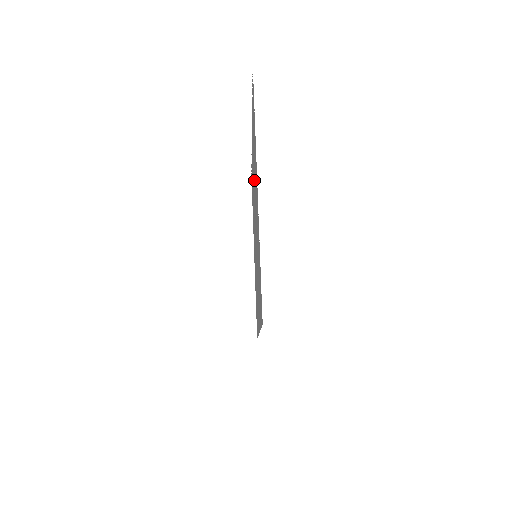
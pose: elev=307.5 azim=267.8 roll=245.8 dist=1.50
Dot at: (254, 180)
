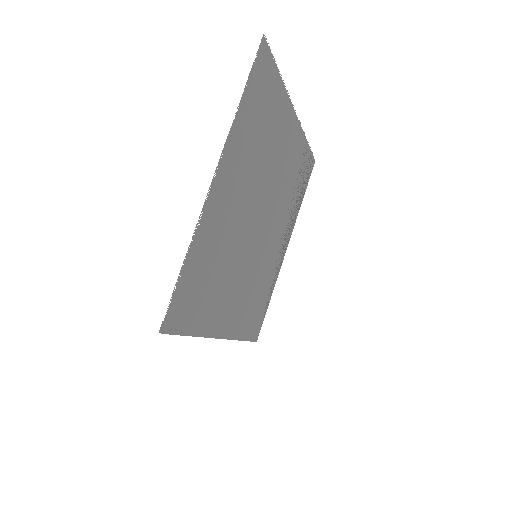
Dot at: (262, 172)
